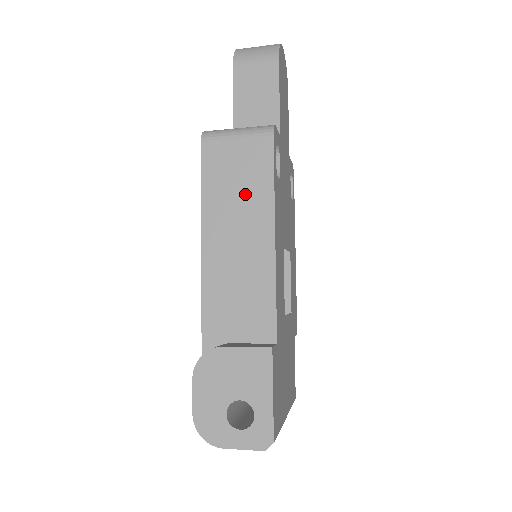
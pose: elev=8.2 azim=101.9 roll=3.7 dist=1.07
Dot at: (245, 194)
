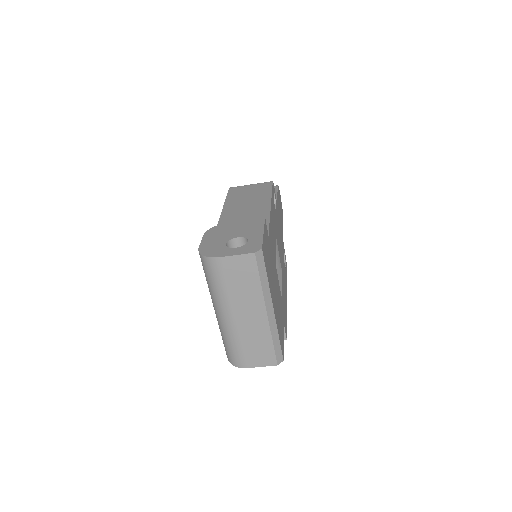
Dot at: (253, 197)
